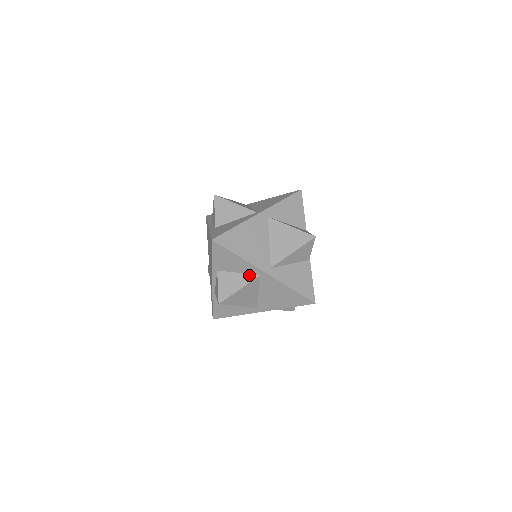
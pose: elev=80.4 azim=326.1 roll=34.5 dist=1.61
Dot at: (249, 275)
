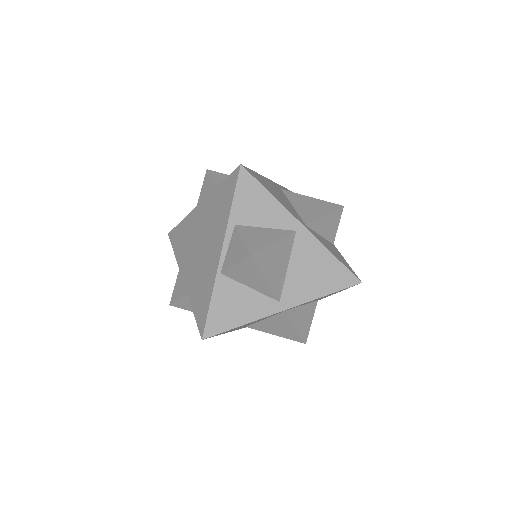
Dot at: (281, 230)
